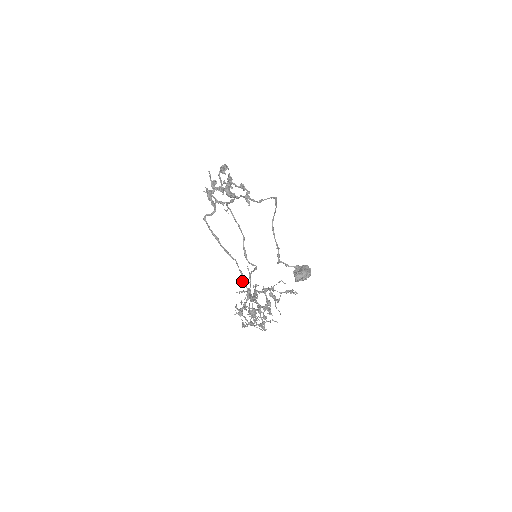
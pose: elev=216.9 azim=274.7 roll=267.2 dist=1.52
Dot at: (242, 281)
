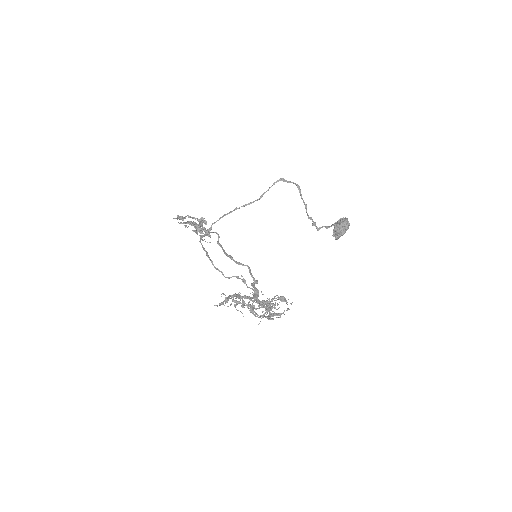
Dot at: (255, 282)
